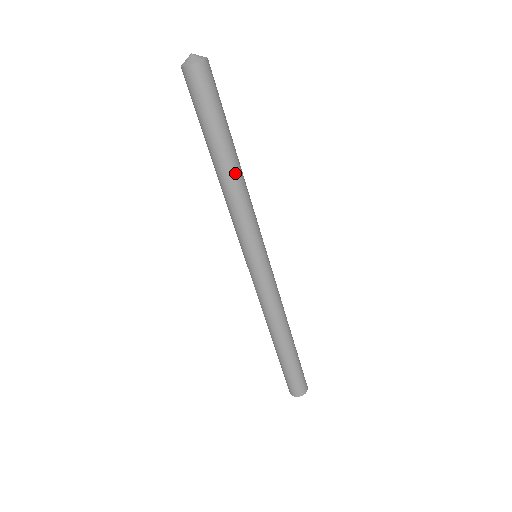
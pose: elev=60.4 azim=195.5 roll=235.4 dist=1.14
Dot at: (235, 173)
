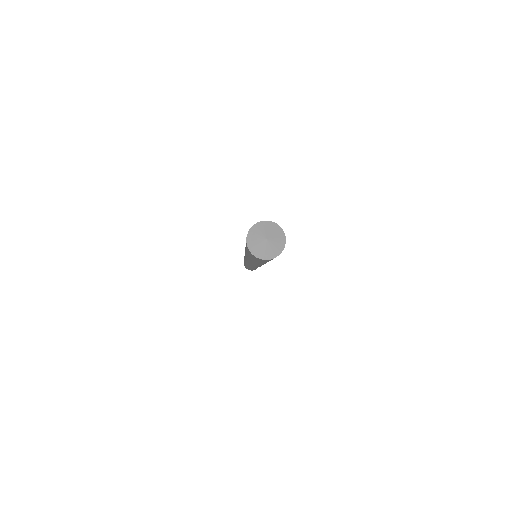
Dot at: (265, 263)
